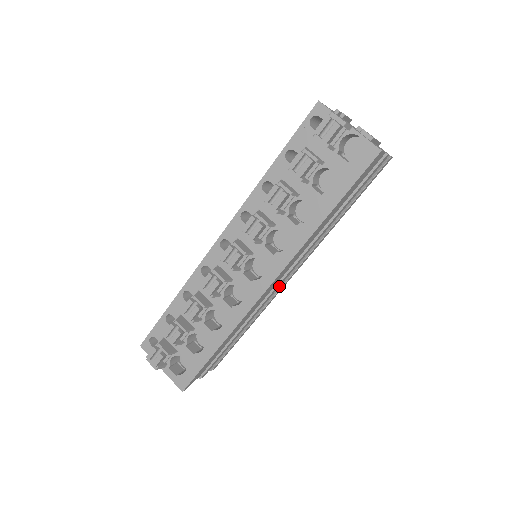
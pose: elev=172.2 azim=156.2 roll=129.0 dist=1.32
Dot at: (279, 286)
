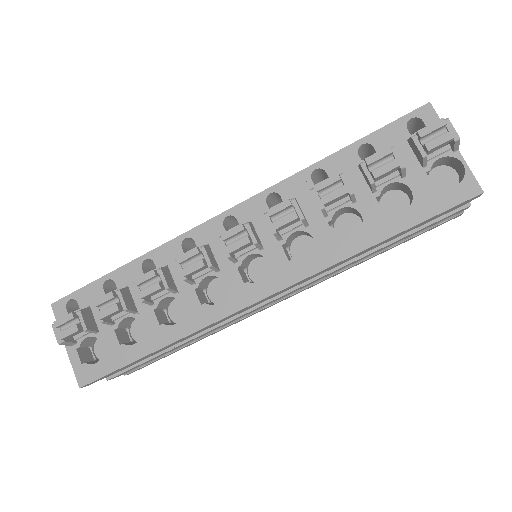
Dot at: (265, 305)
